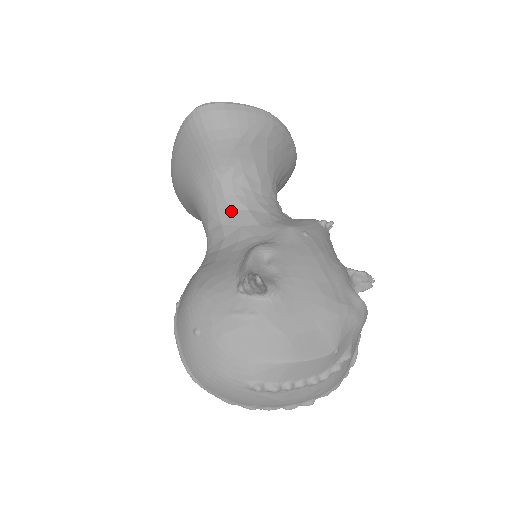
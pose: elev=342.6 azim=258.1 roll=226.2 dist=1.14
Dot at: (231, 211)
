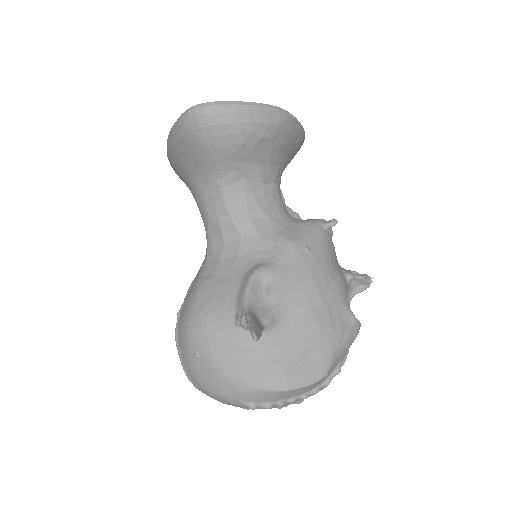
Dot at: (231, 218)
